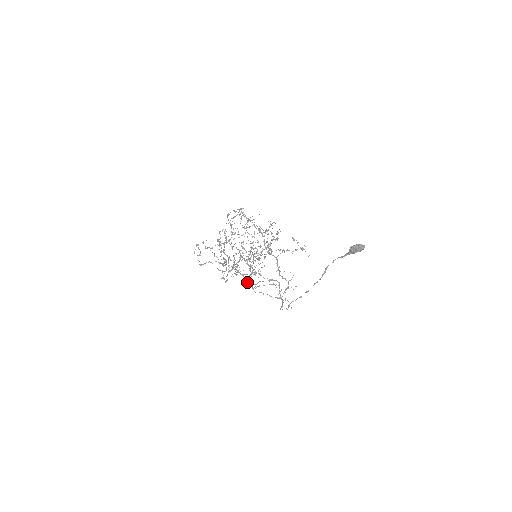
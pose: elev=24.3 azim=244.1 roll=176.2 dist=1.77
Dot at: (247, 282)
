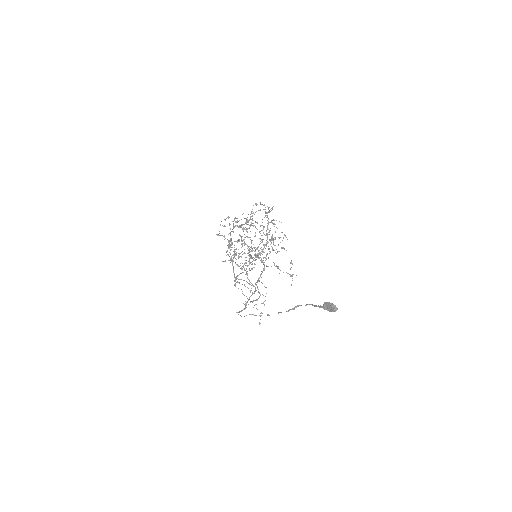
Dot at: (233, 272)
